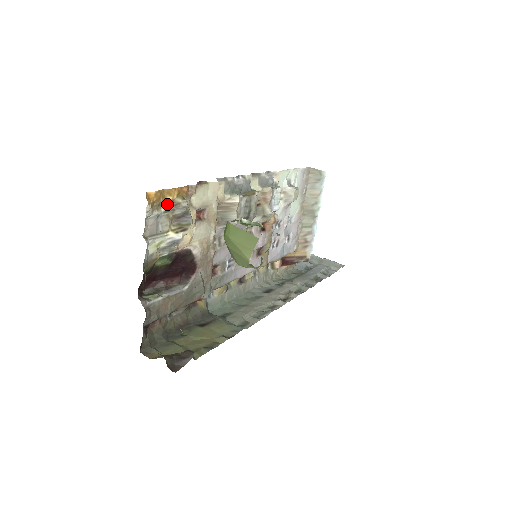
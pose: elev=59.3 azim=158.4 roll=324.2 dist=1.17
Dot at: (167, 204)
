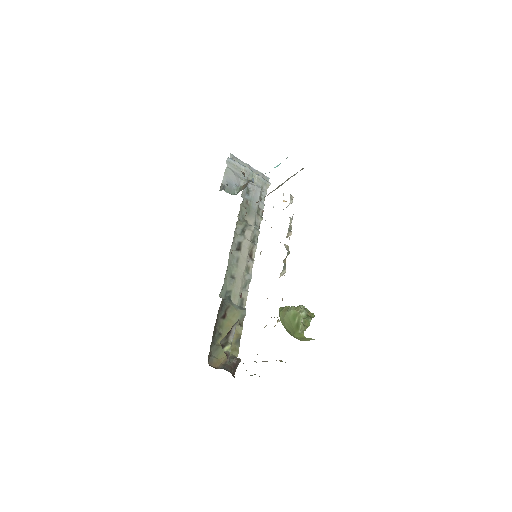
Dot at: occluded
